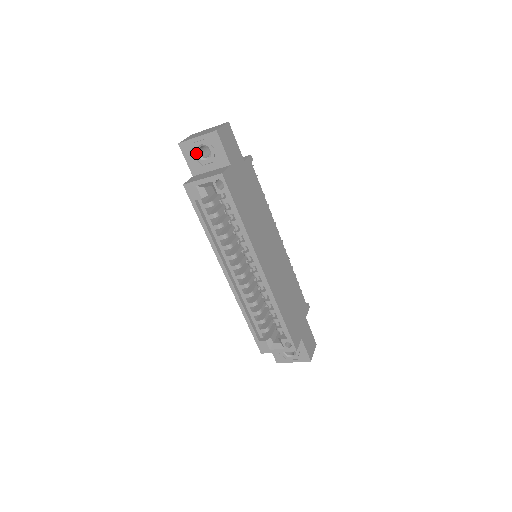
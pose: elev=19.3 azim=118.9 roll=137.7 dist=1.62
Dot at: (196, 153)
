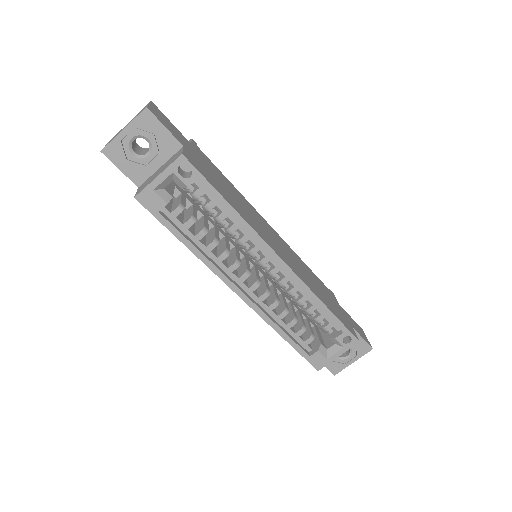
Dot at: (130, 153)
